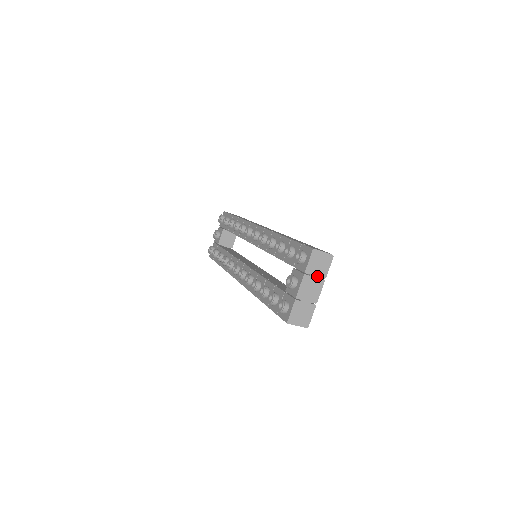
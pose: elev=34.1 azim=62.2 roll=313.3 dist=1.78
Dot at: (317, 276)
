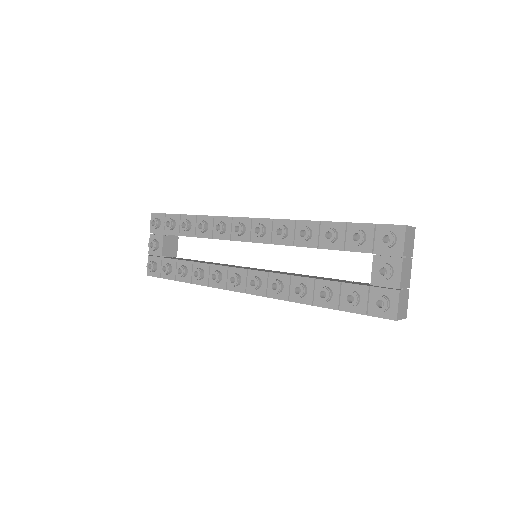
Dot at: (409, 256)
